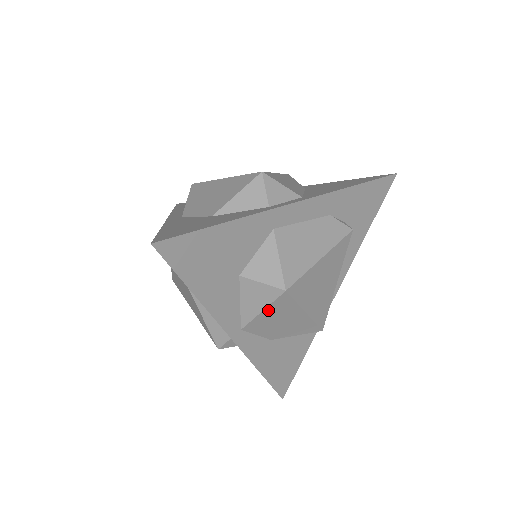
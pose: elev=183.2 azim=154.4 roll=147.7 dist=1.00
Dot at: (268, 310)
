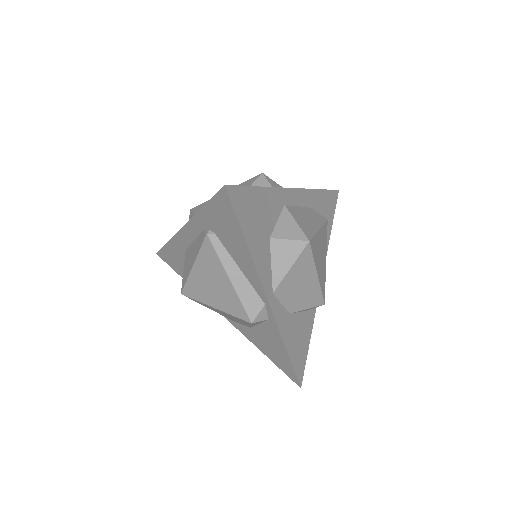
Dot at: (295, 267)
